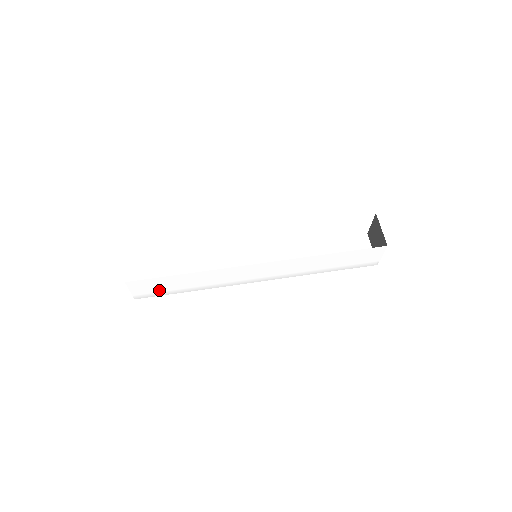
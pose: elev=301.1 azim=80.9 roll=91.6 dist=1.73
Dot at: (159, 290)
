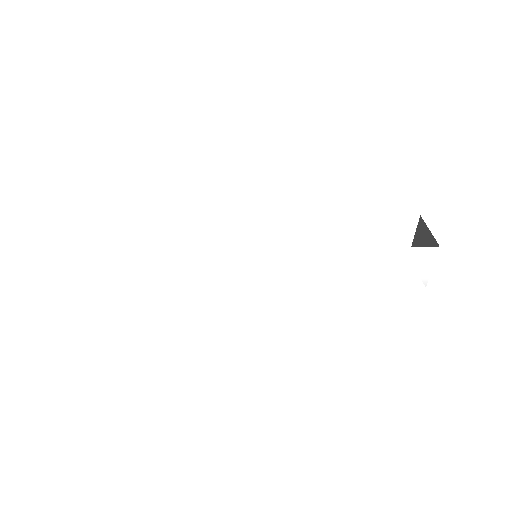
Dot at: (117, 285)
